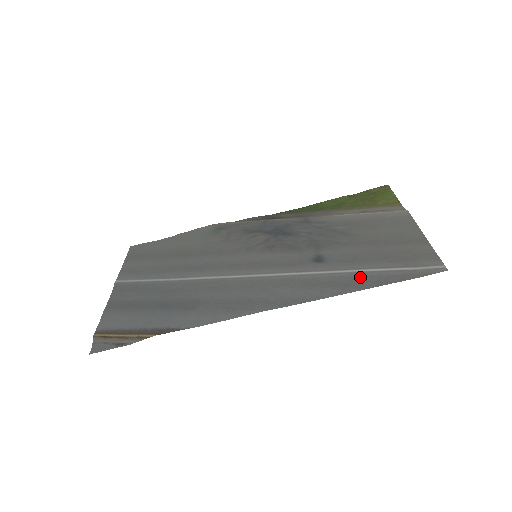
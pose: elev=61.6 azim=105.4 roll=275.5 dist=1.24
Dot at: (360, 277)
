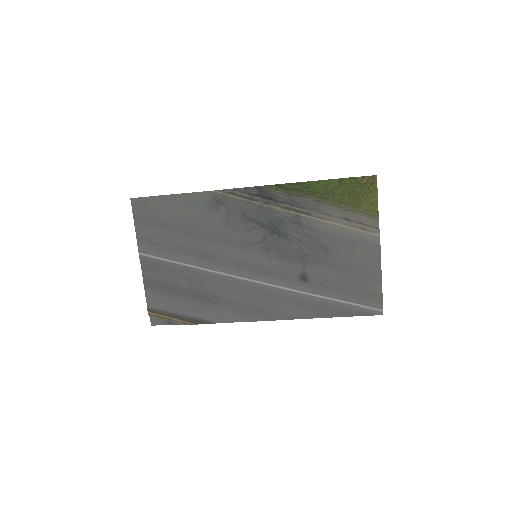
Dot at: (330, 306)
